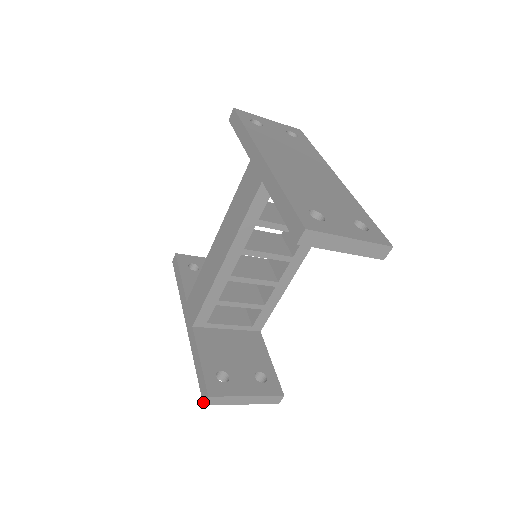
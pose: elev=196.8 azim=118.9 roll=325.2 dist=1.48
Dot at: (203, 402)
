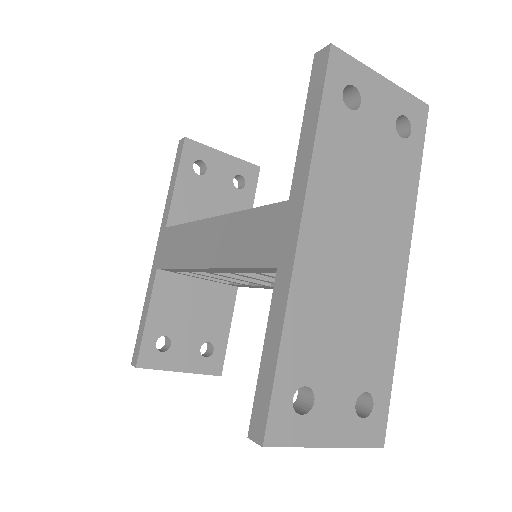
Dot at: (132, 362)
